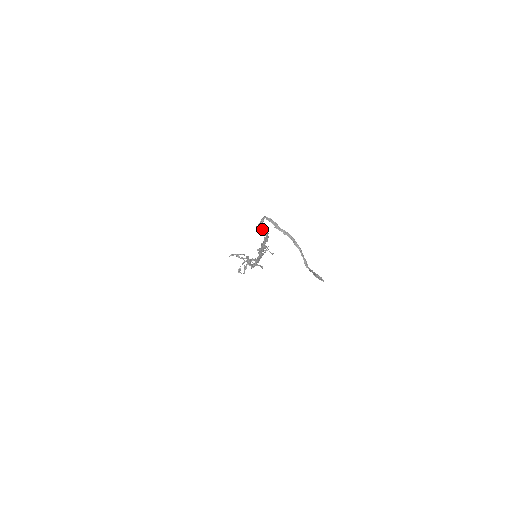
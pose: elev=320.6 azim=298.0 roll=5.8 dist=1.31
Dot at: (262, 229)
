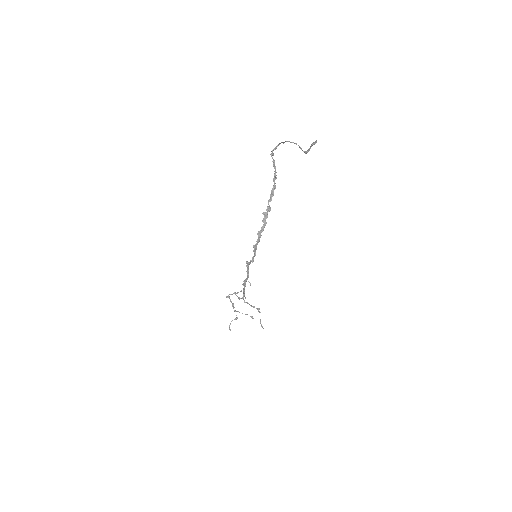
Dot at: (274, 160)
